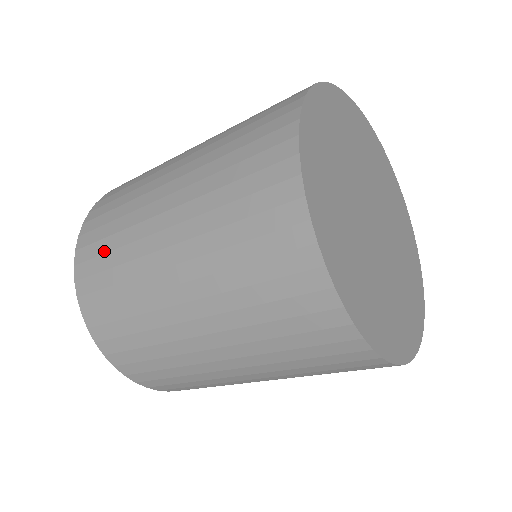
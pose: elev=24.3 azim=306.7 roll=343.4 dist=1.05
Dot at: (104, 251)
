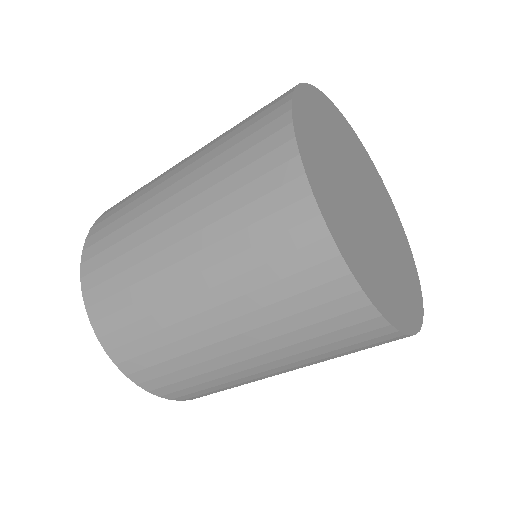
Dot at: (137, 337)
